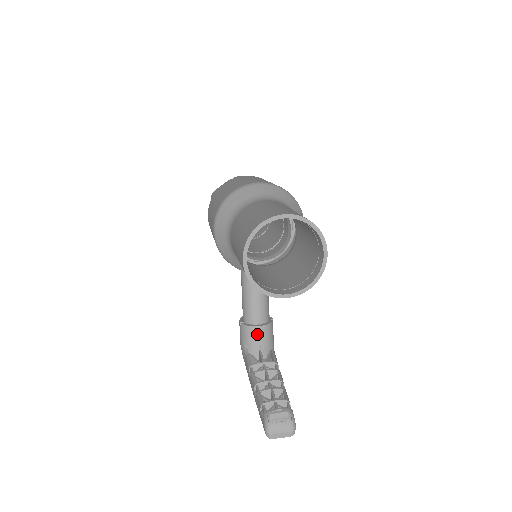
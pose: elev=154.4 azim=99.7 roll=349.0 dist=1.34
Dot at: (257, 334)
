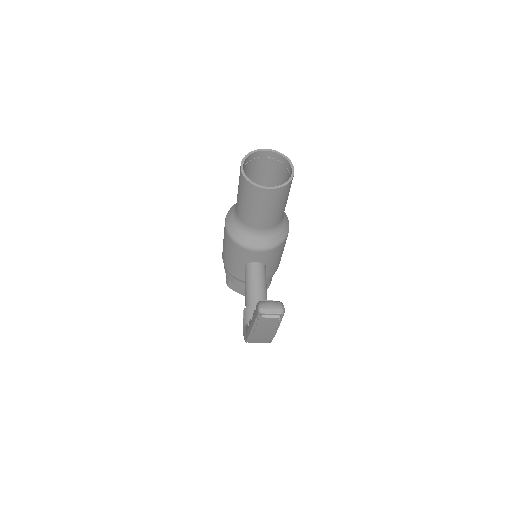
Dot at: occluded
